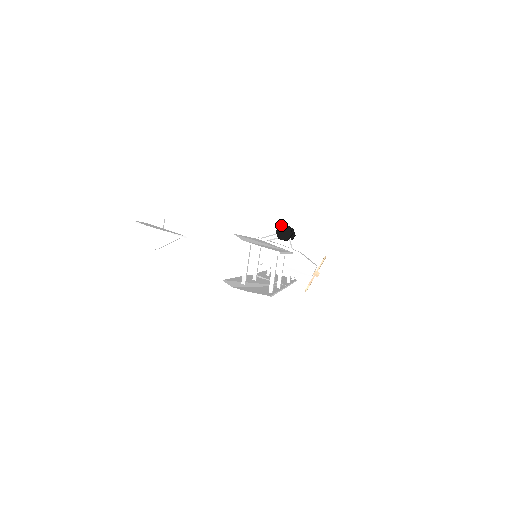
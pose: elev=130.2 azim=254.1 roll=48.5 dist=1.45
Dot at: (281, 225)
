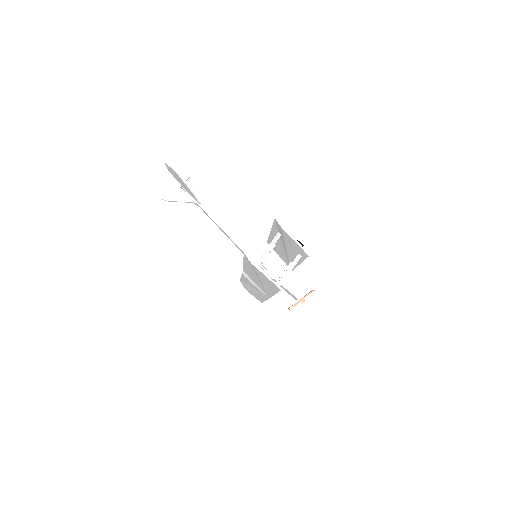
Dot at: (297, 240)
